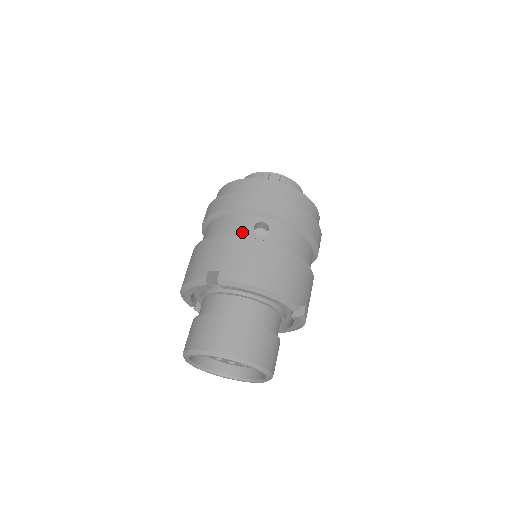
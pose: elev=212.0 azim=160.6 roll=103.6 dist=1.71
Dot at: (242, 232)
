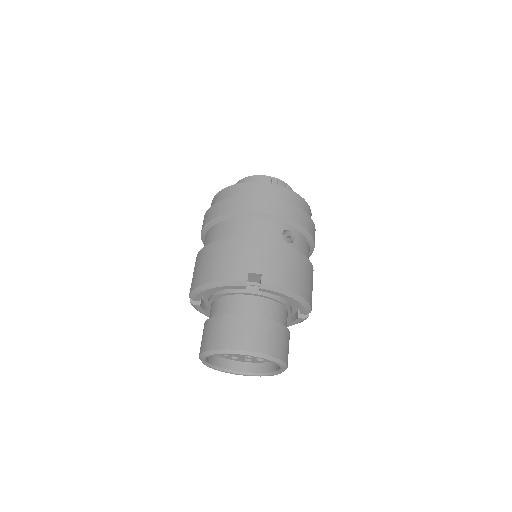
Dot at: (273, 237)
